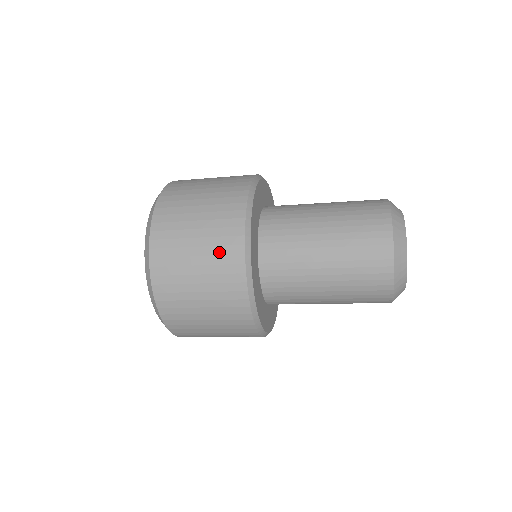
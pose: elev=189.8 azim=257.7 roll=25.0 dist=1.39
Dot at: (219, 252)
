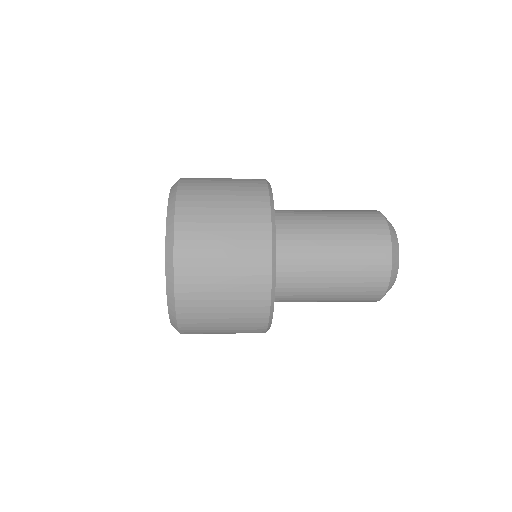
Dot at: (247, 255)
